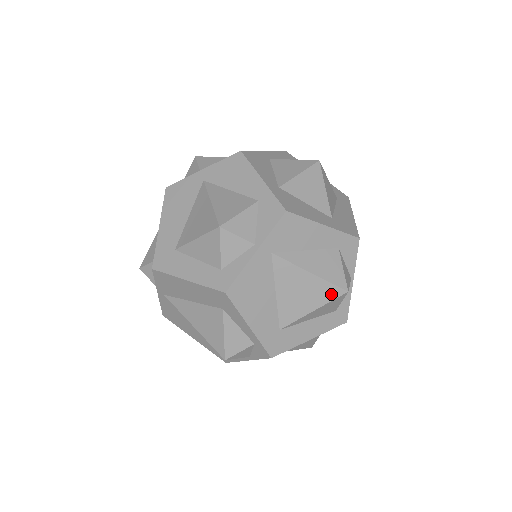
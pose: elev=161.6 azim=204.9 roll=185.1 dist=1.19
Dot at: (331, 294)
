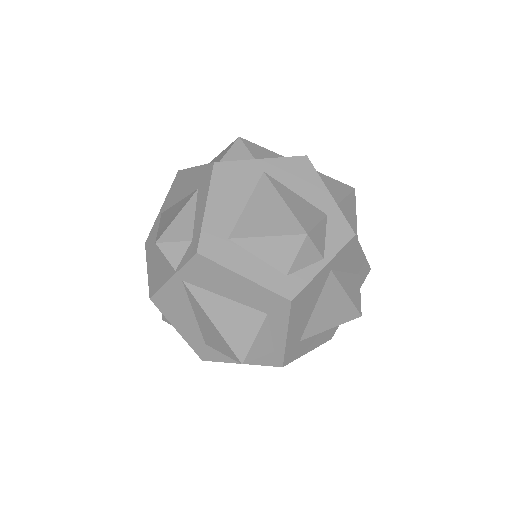
Dot at: (350, 316)
